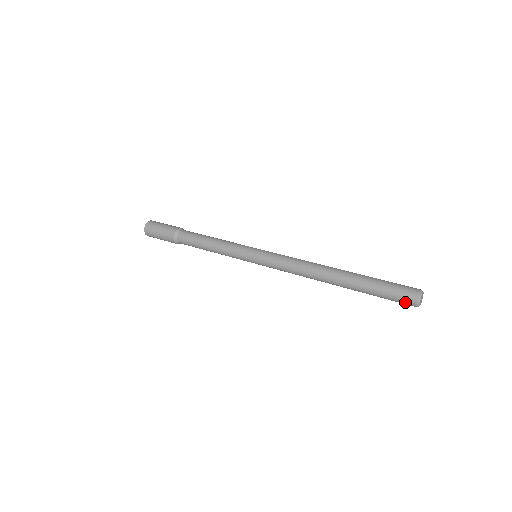
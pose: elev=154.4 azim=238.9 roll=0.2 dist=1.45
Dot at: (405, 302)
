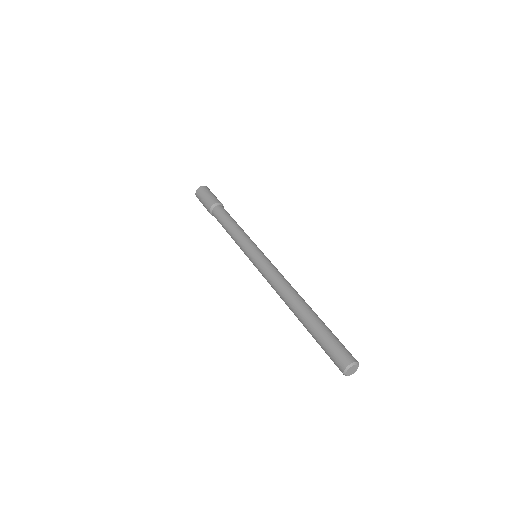
Dot at: (336, 365)
